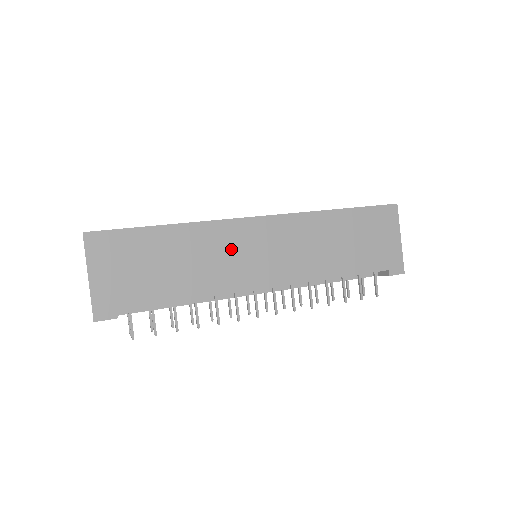
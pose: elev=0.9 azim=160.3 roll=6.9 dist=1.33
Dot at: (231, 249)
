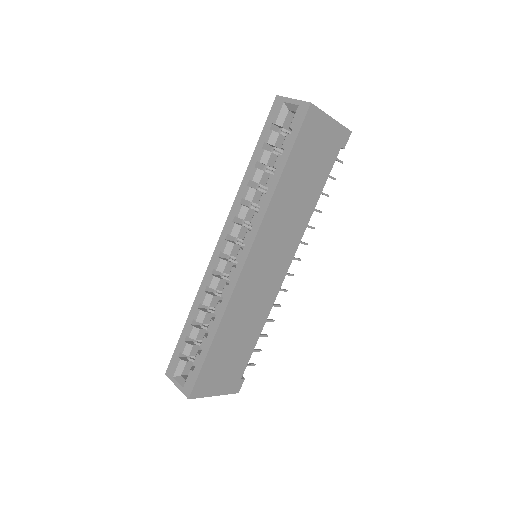
Dot at: (253, 292)
